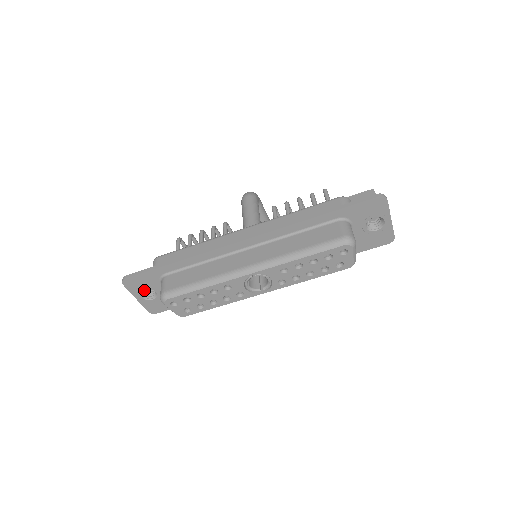
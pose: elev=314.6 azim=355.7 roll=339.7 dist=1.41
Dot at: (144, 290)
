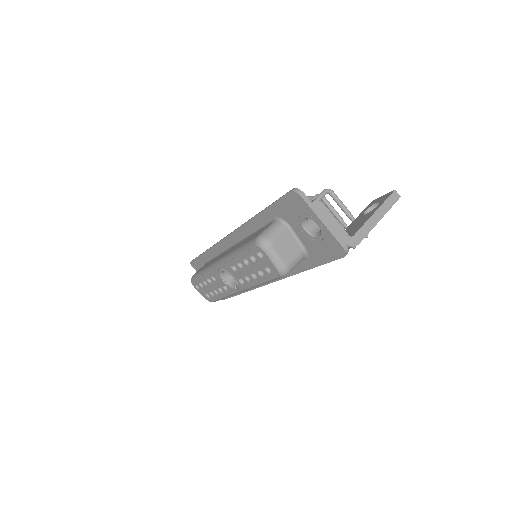
Dot at: occluded
